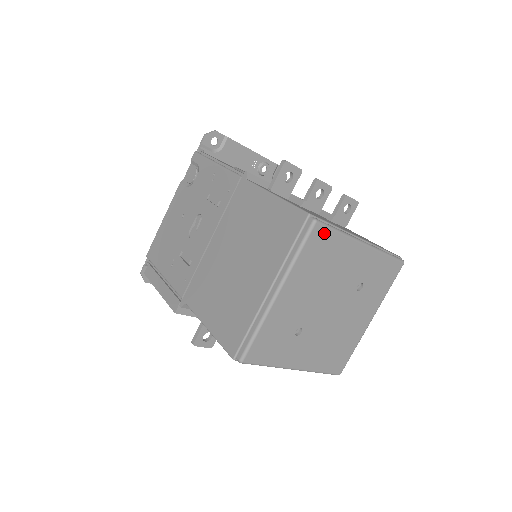
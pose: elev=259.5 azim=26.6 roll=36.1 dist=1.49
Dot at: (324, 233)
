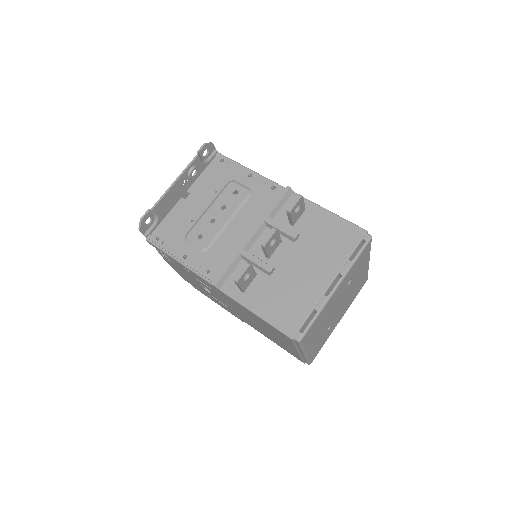
Dot at: (309, 331)
